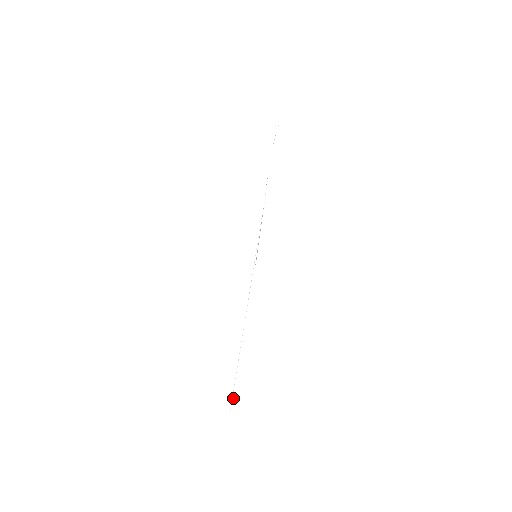
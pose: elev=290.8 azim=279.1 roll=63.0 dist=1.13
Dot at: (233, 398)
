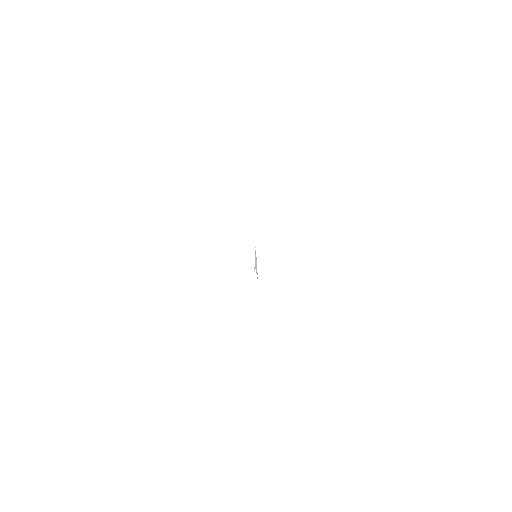
Dot at: occluded
